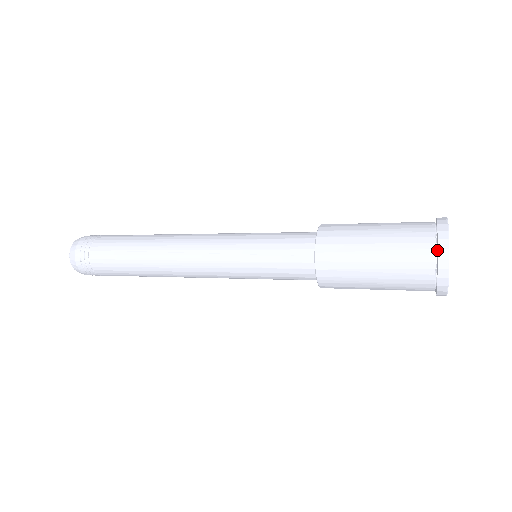
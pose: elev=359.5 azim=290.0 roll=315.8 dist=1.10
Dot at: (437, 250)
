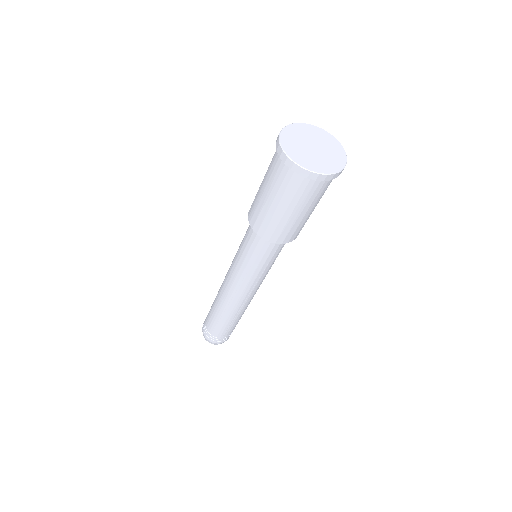
Dot at: occluded
